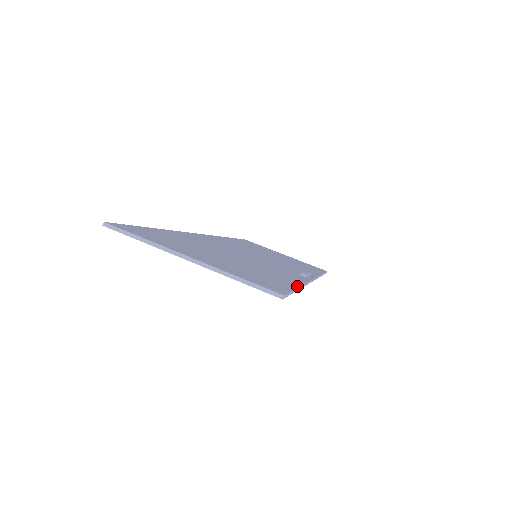
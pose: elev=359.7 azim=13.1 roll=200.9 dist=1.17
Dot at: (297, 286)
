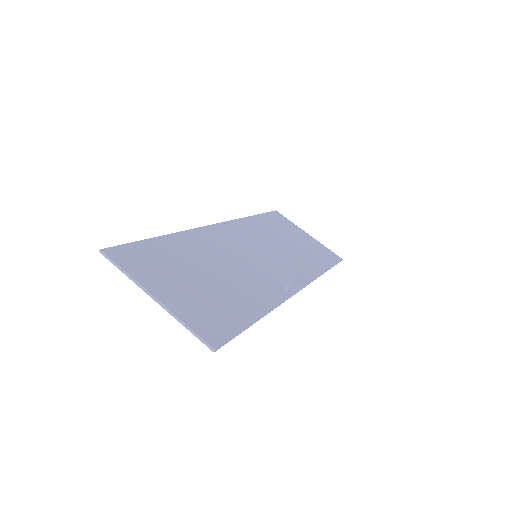
Dot at: (253, 321)
